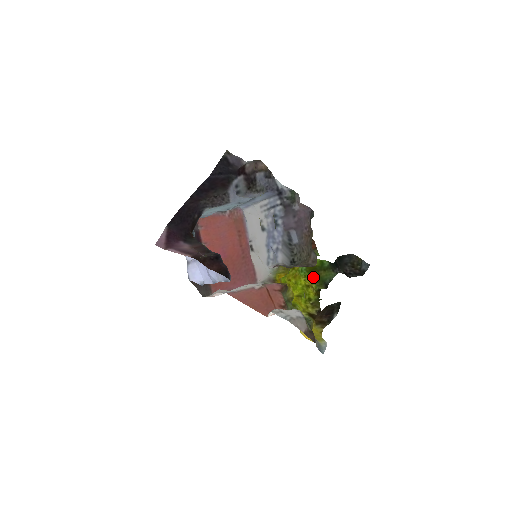
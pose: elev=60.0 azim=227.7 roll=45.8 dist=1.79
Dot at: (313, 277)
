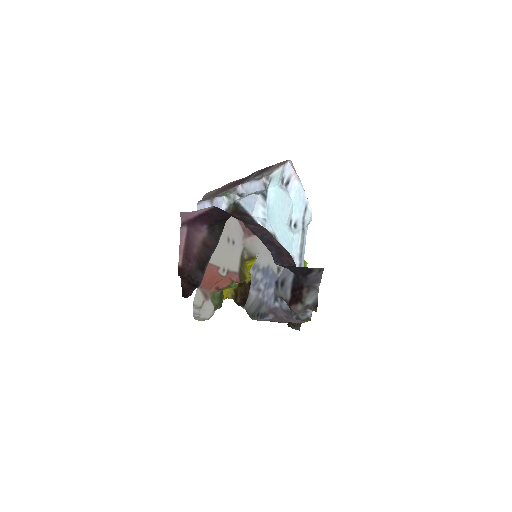
Dot at: occluded
